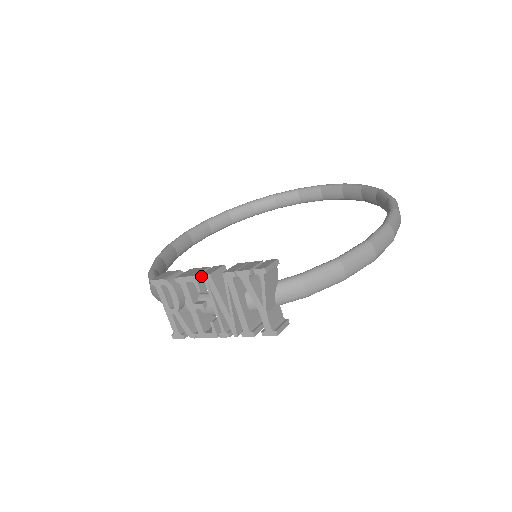
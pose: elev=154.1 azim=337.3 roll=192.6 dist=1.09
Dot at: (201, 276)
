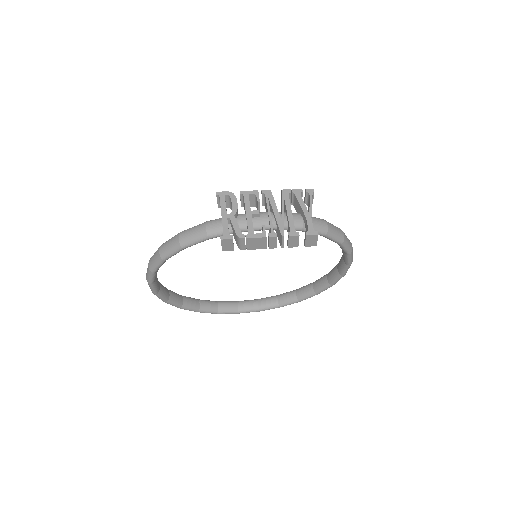
Dot at: (263, 191)
